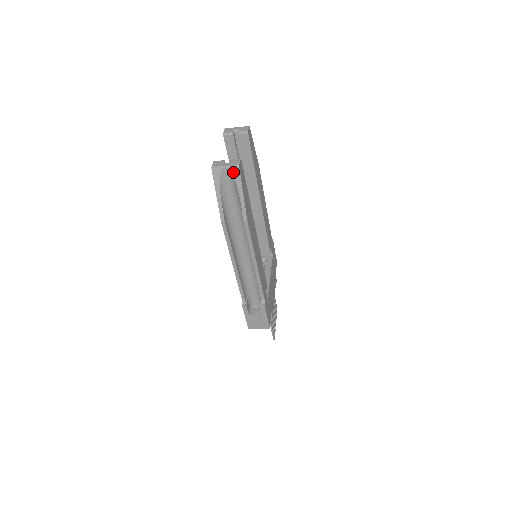
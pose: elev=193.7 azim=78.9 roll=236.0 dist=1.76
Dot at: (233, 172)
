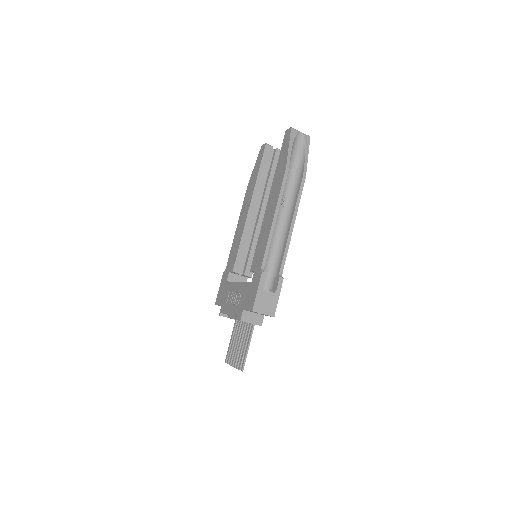
Dot at: (305, 138)
